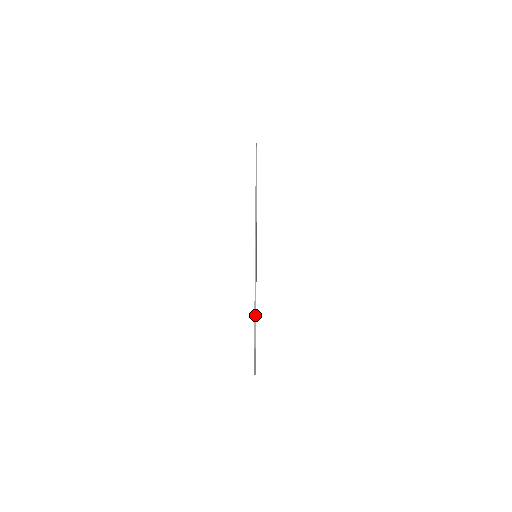
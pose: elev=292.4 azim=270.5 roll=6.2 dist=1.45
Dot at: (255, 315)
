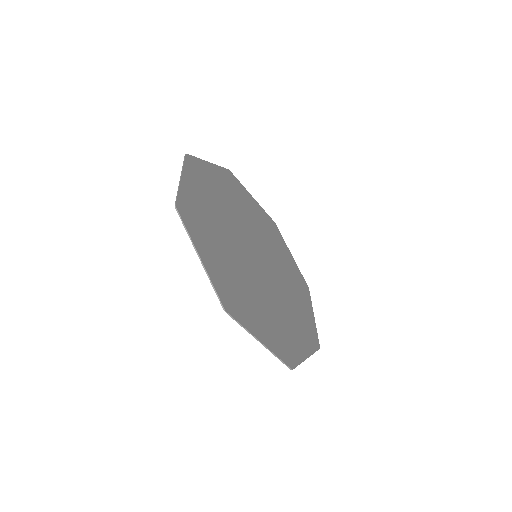
Dot at: (272, 353)
